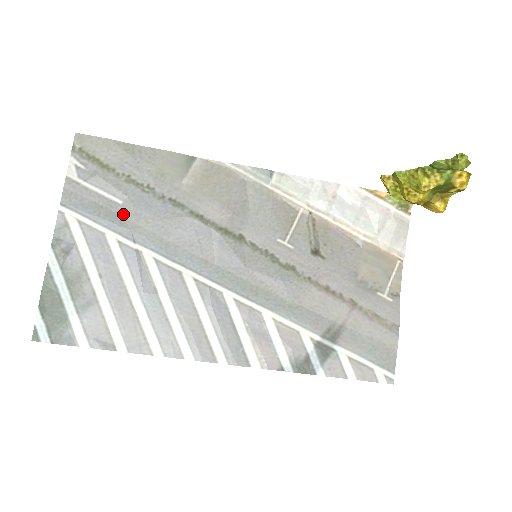
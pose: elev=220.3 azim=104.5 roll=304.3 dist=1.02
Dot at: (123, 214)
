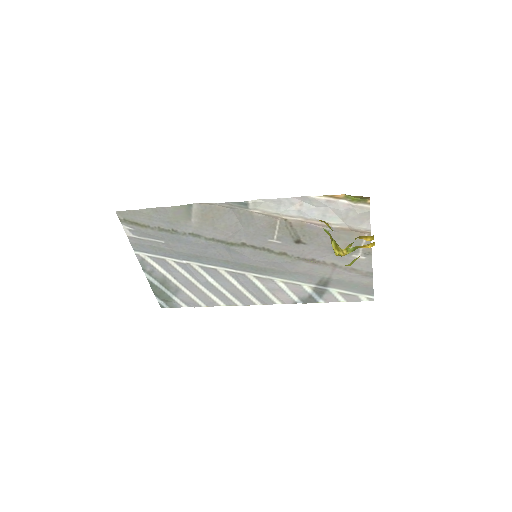
Dot at: (168, 248)
